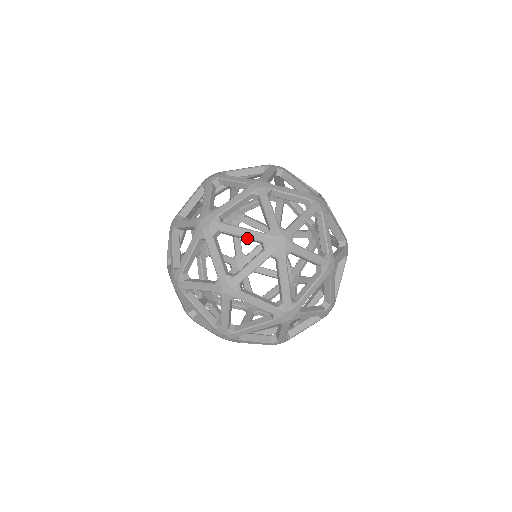
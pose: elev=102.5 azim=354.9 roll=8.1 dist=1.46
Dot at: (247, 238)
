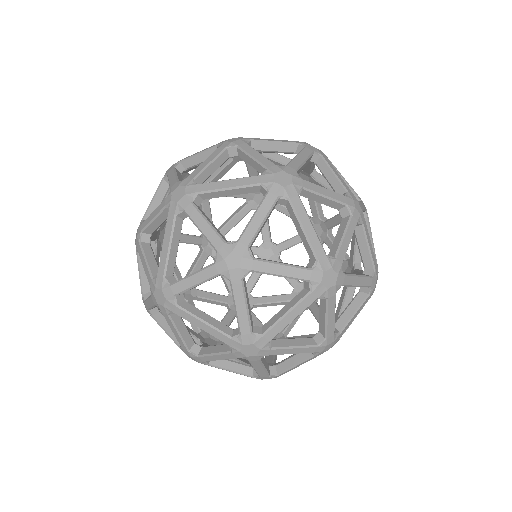
Dot at: (169, 184)
